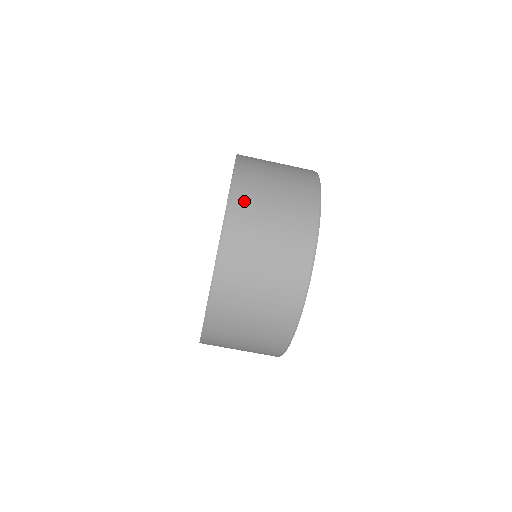
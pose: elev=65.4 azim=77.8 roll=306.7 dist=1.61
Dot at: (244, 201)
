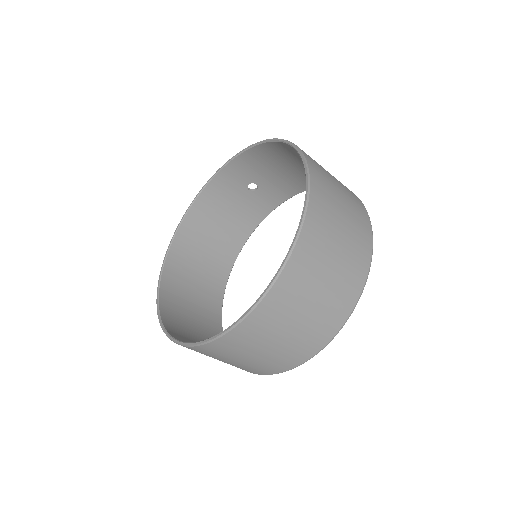
Dot at: (230, 344)
